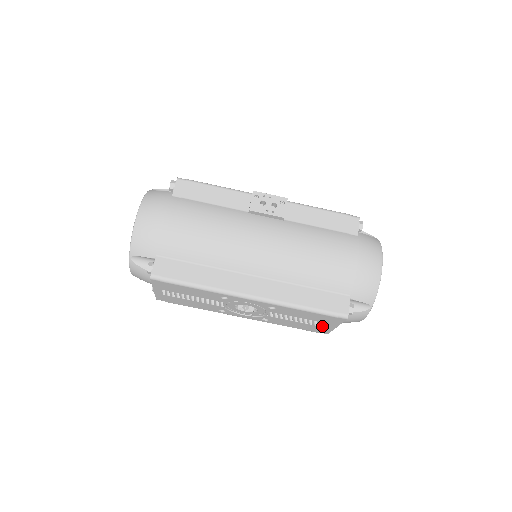
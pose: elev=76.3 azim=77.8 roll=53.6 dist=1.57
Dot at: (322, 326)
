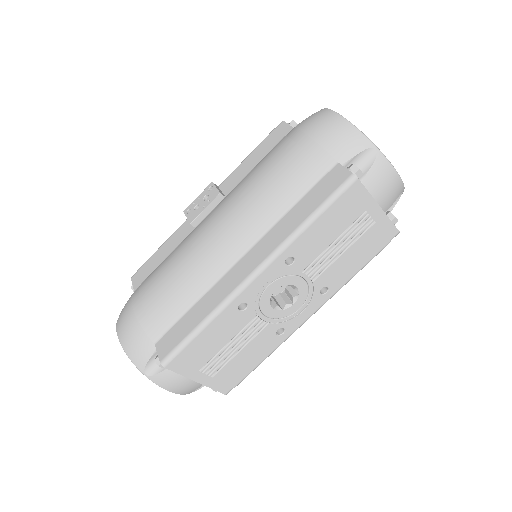
Dot at: (369, 225)
